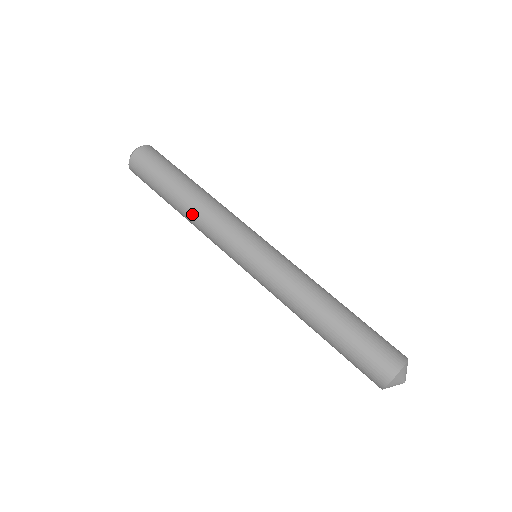
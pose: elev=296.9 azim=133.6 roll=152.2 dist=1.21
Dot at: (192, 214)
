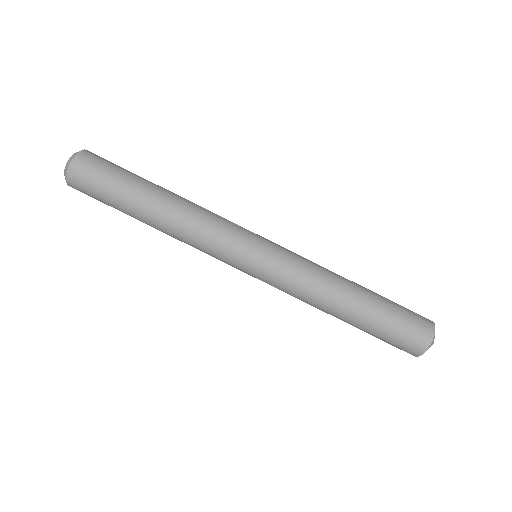
Dot at: (174, 220)
